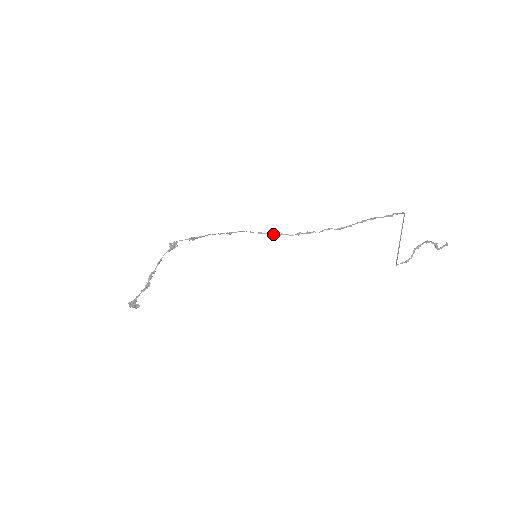
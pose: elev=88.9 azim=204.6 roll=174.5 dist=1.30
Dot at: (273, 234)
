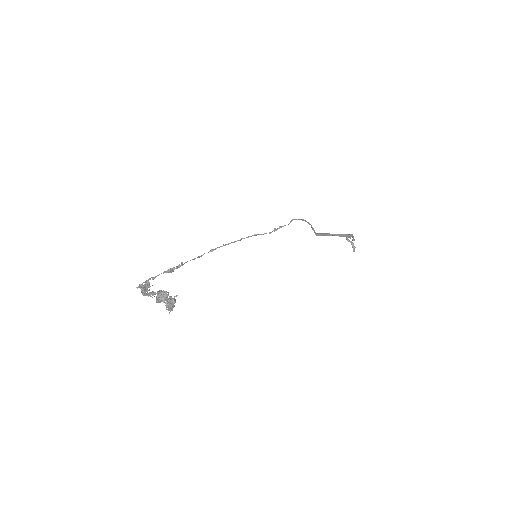
Dot at: (255, 235)
